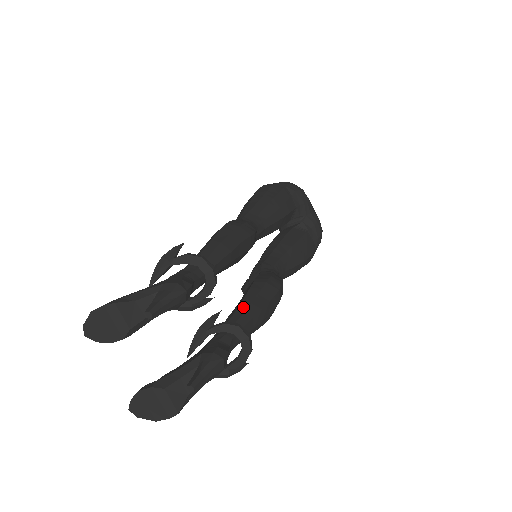
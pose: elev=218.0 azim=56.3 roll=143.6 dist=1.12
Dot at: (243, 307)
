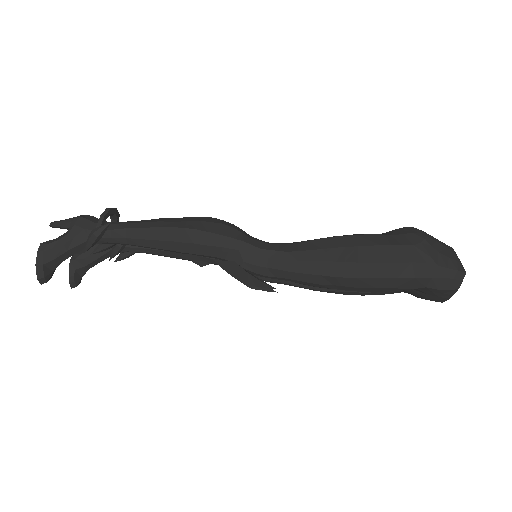
Dot at: occluded
